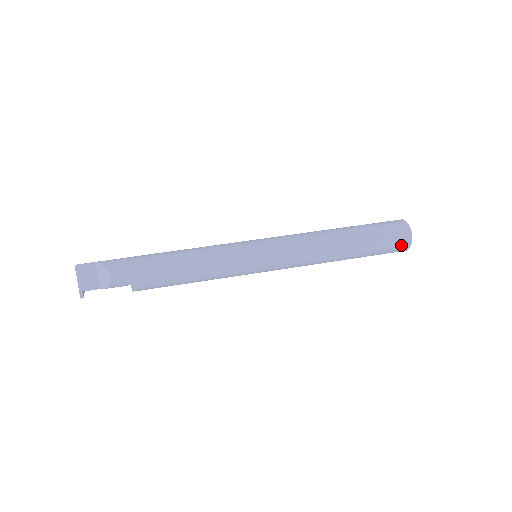
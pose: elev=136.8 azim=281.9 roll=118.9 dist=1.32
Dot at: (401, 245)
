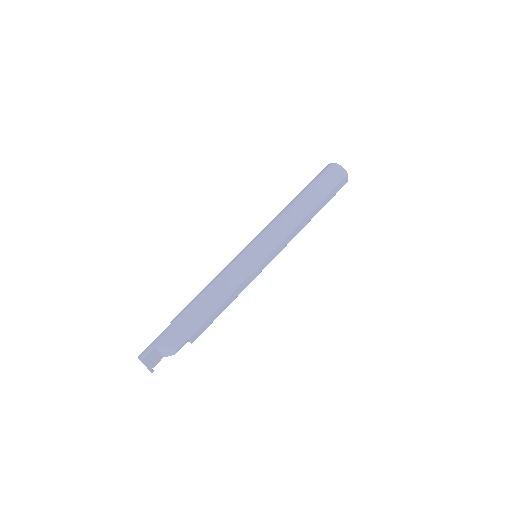
Dot at: occluded
